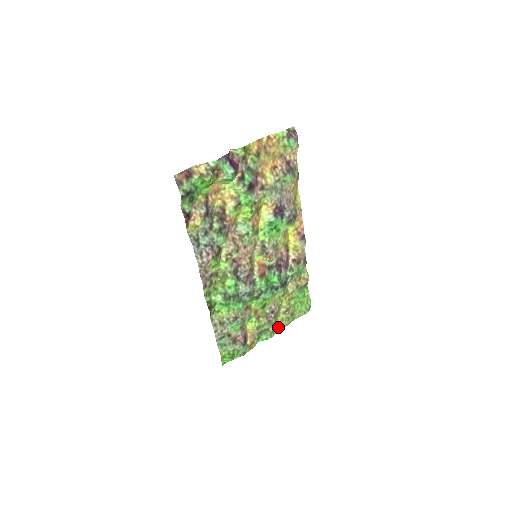
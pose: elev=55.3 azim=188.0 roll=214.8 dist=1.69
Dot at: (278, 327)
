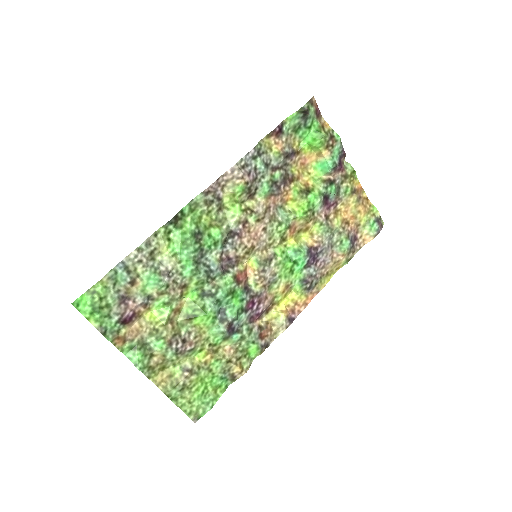
Dot at: (156, 378)
